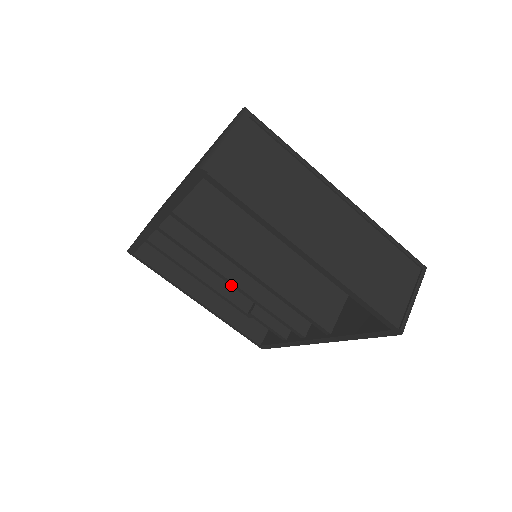
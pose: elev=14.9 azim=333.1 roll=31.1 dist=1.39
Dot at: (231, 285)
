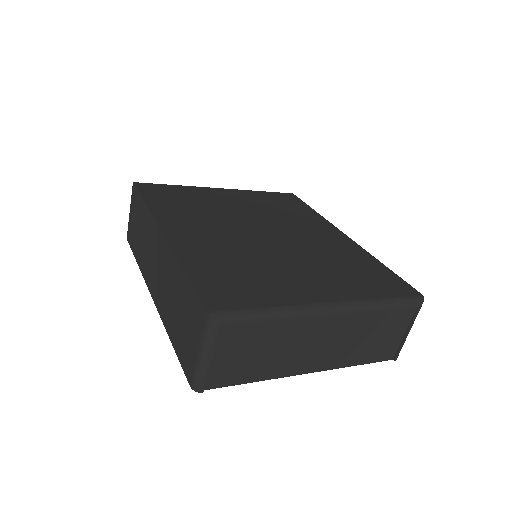
Dot at: occluded
